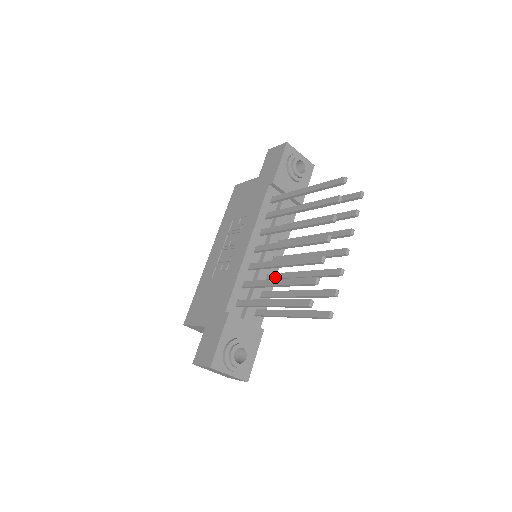
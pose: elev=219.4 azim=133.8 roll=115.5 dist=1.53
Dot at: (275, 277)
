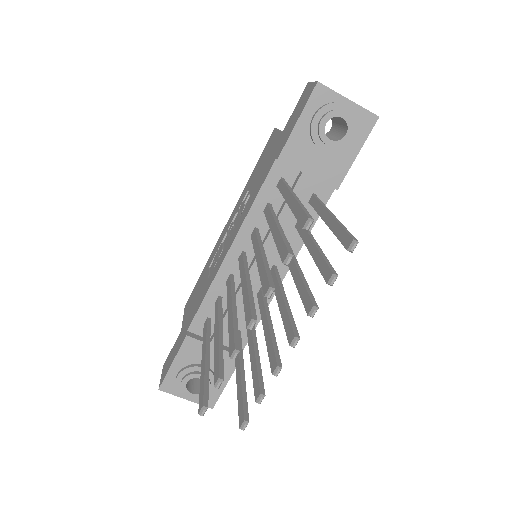
Dot at: (259, 301)
